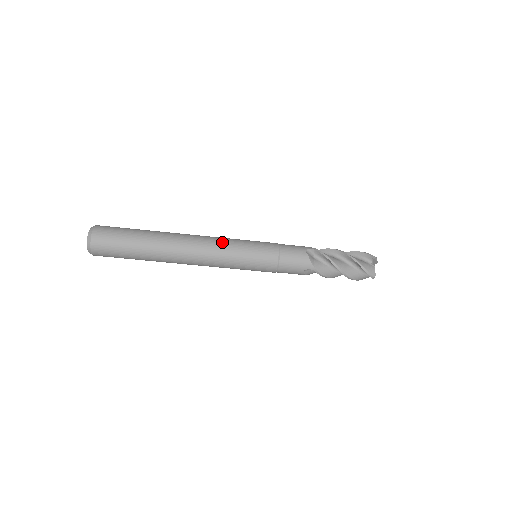
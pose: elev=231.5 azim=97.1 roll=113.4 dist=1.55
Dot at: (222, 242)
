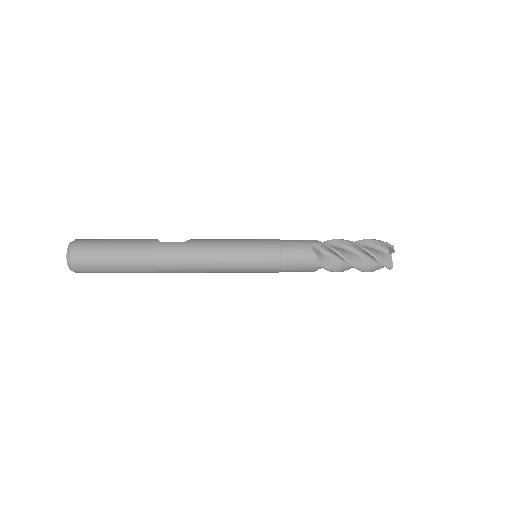
Dot at: (216, 270)
